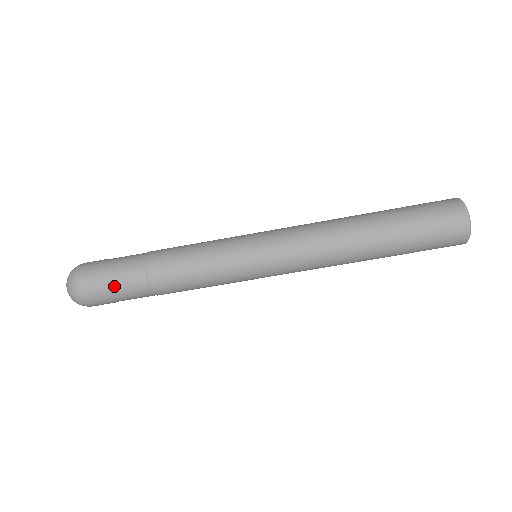
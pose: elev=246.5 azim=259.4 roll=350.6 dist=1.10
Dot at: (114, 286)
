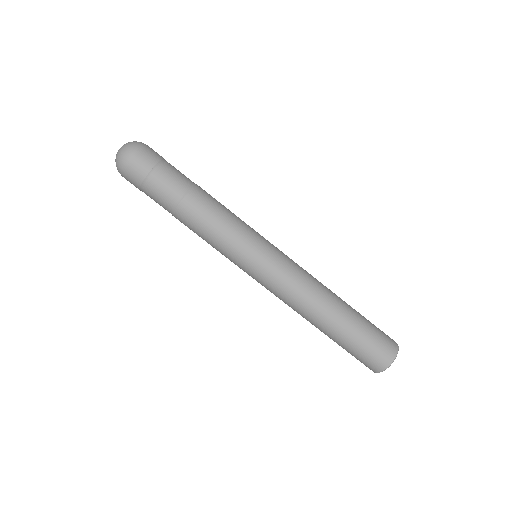
Dot at: (153, 184)
